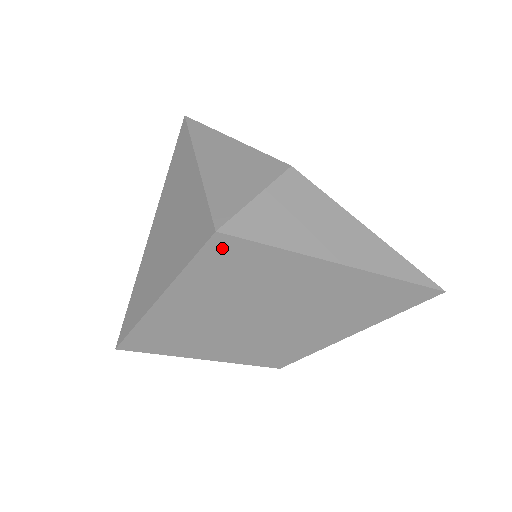
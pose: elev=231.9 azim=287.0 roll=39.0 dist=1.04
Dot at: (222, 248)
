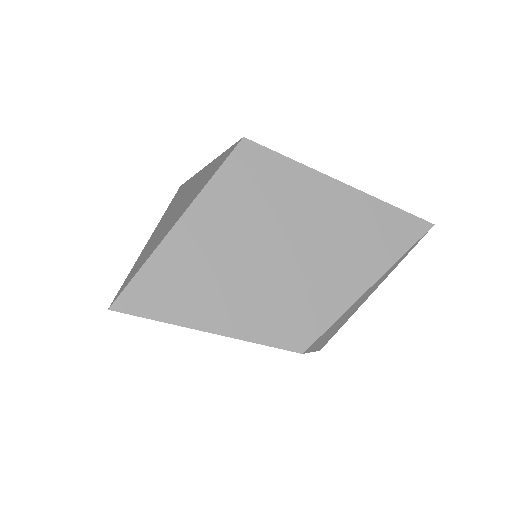
Dot at: (247, 156)
